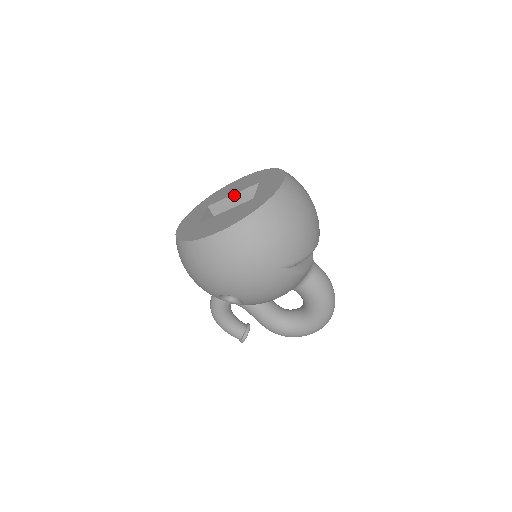
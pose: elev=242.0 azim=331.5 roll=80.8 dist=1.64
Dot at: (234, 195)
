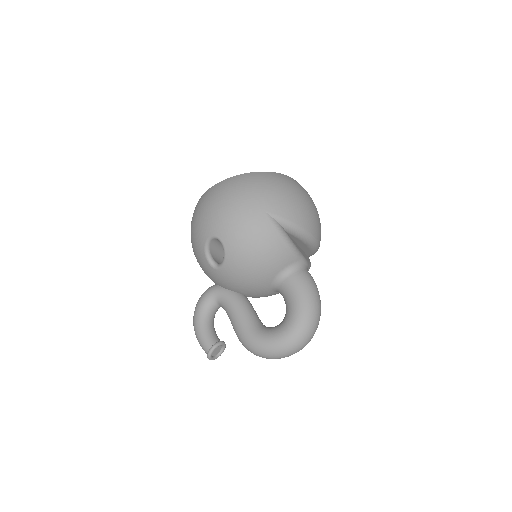
Dot at: occluded
